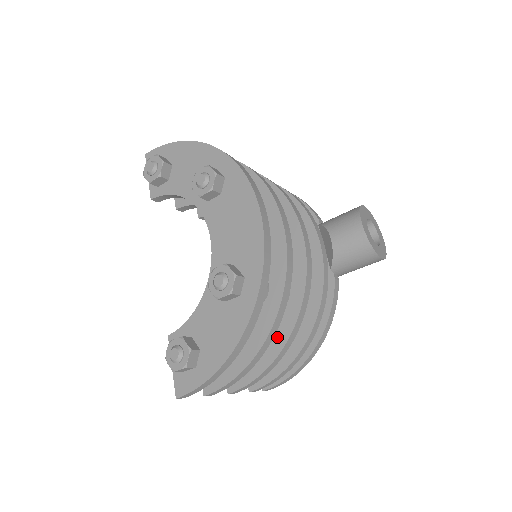
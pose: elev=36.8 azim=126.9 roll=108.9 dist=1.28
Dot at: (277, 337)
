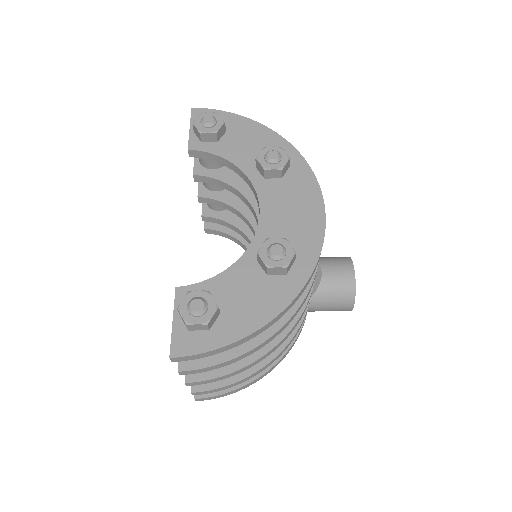
Dot at: occluded
